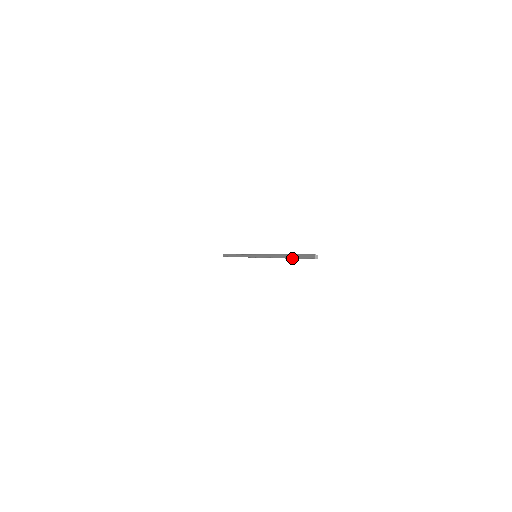
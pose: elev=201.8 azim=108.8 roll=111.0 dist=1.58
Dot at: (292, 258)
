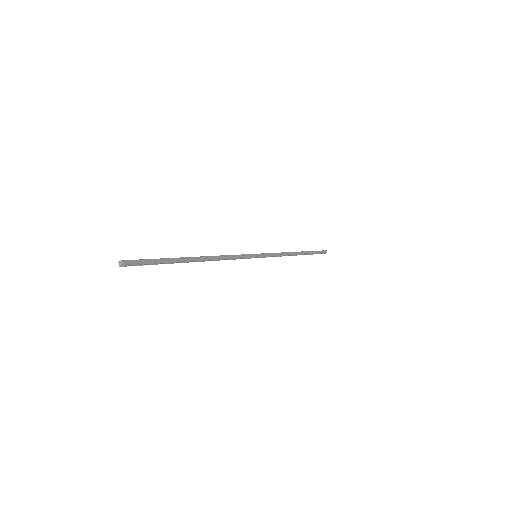
Dot at: (177, 262)
